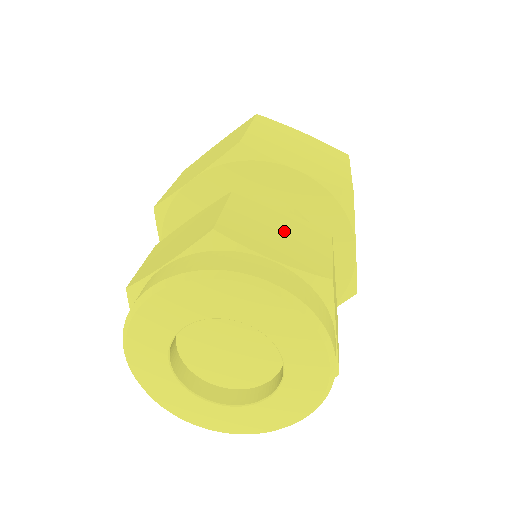
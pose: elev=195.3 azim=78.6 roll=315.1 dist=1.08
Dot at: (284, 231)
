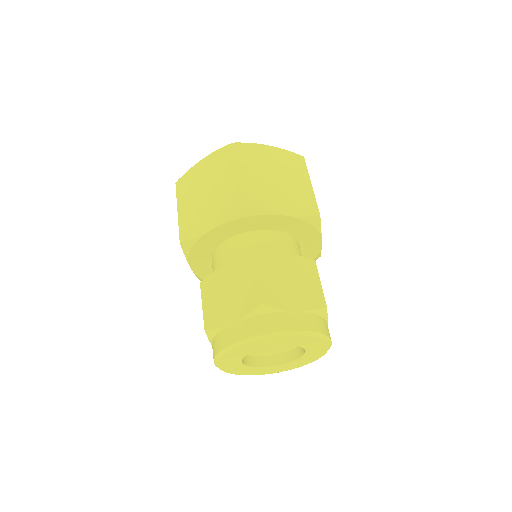
Dot at: (230, 288)
